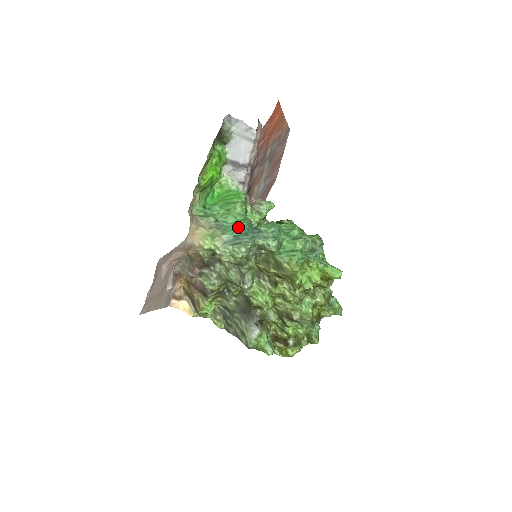
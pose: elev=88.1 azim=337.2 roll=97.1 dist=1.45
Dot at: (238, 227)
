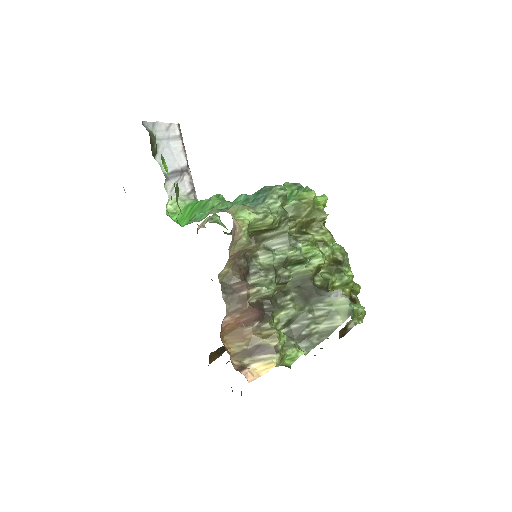
Dot at: (243, 200)
